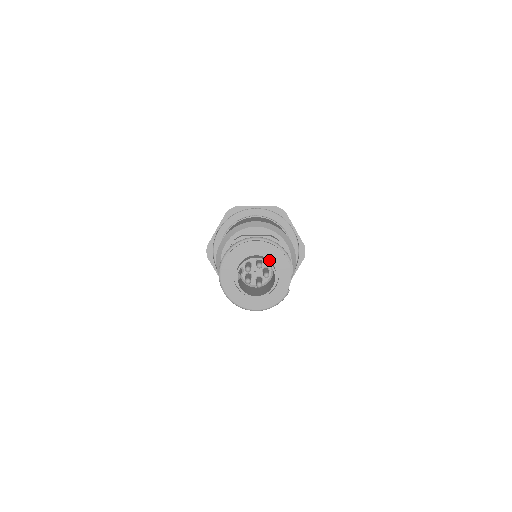
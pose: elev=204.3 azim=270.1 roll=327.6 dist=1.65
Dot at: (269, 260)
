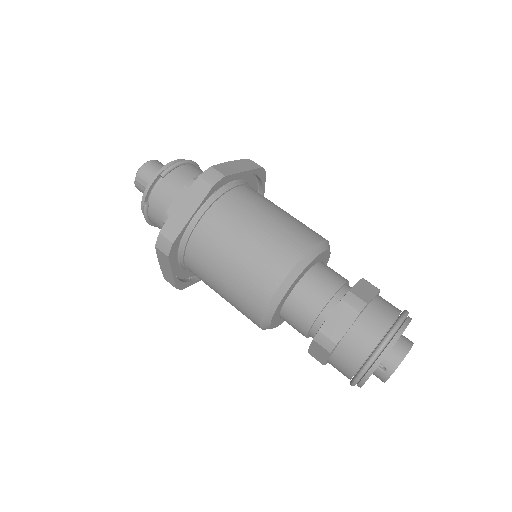
Dot at: occluded
